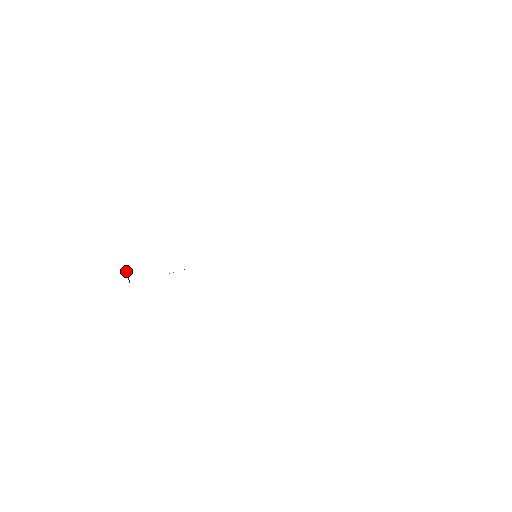
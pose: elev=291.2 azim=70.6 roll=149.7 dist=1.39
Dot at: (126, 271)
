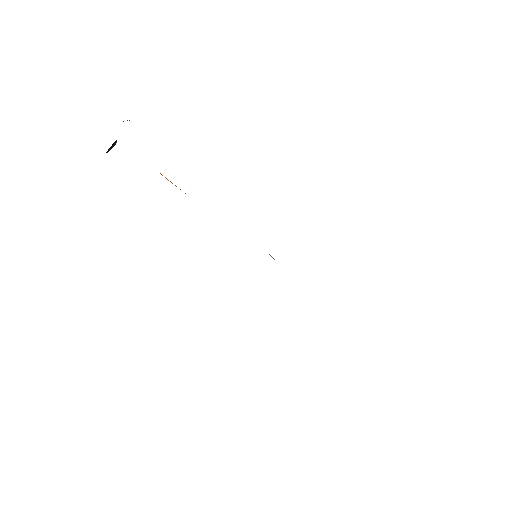
Dot at: occluded
